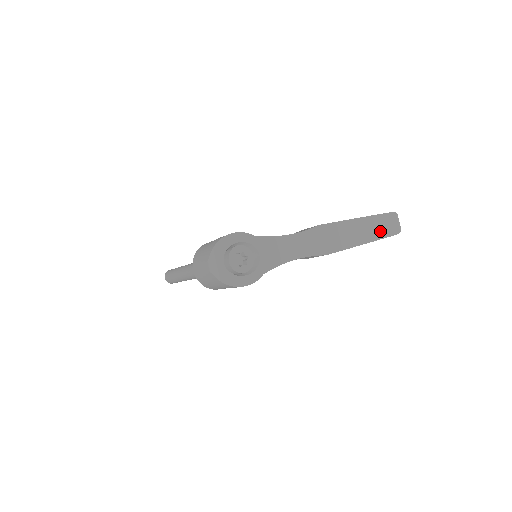
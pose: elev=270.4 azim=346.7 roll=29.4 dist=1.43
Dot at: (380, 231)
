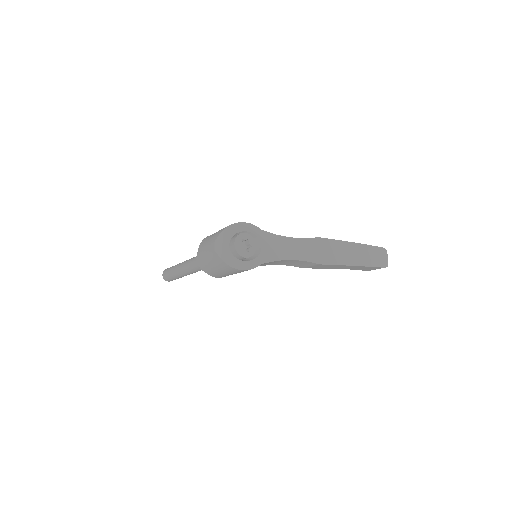
Dot at: (370, 260)
